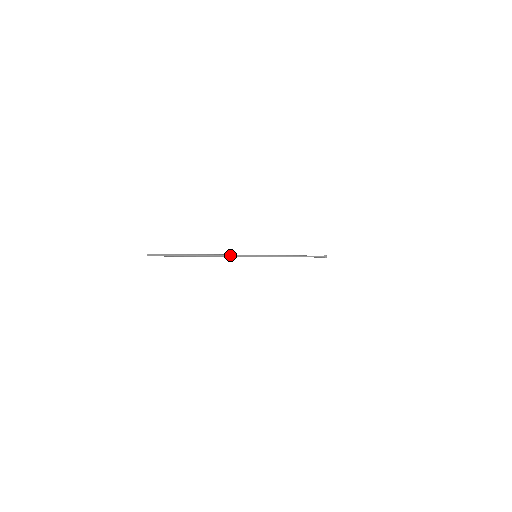
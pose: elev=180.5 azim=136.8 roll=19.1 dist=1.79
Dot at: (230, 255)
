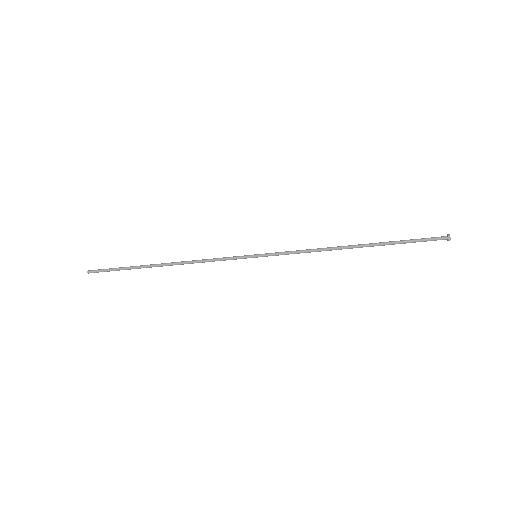
Dot at: (204, 259)
